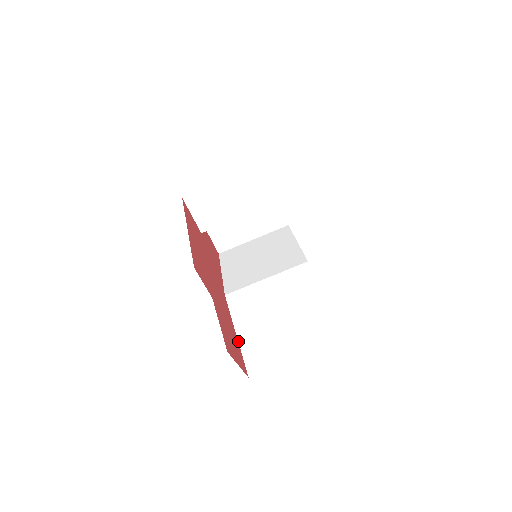
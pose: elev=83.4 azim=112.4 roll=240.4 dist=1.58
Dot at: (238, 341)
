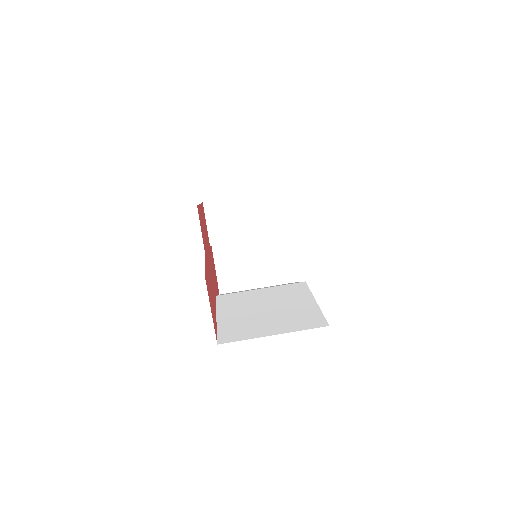
Dot at: (216, 322)
